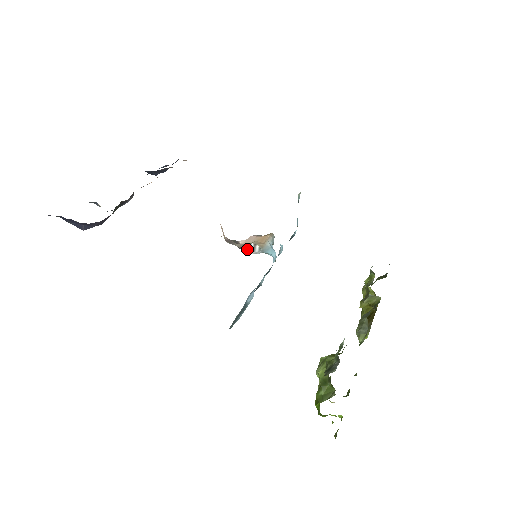
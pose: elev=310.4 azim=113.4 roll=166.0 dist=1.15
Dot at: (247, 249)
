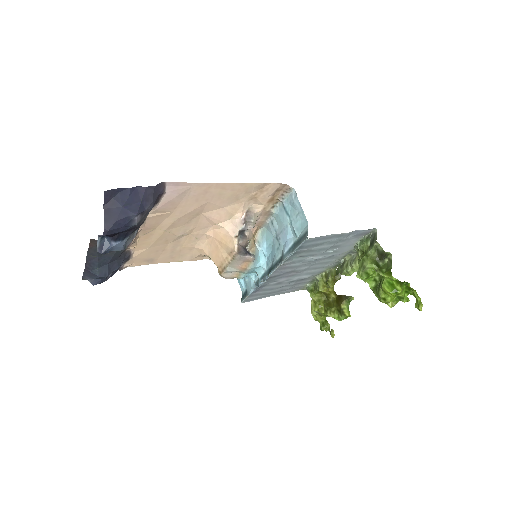
Dot at: (247, 252)
